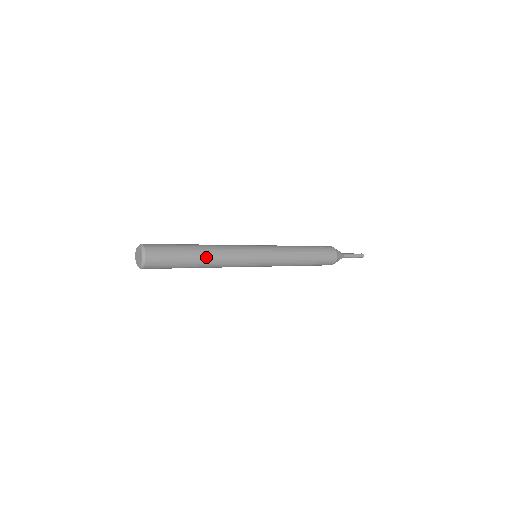
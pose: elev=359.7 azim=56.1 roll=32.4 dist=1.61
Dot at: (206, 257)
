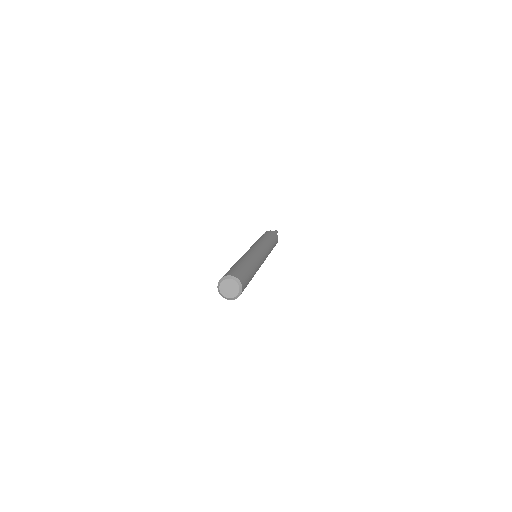
Dot at: (251, 263)
